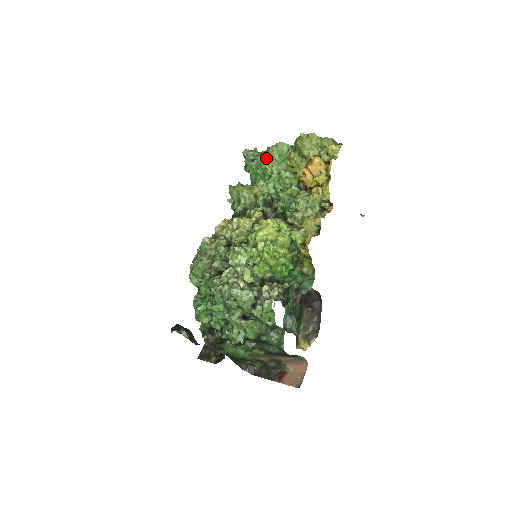
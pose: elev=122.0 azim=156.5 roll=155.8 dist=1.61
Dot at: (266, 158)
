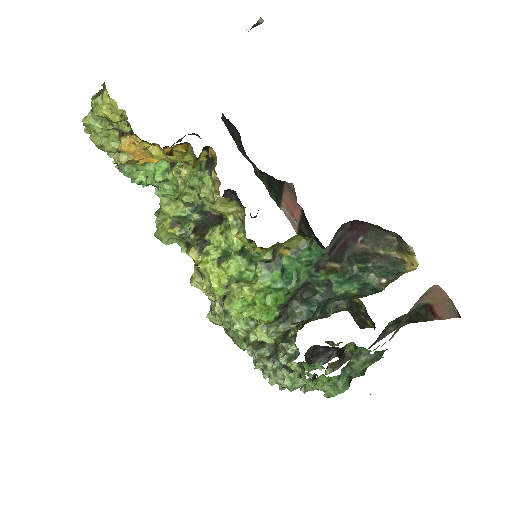
Dot at: (125, 173)
